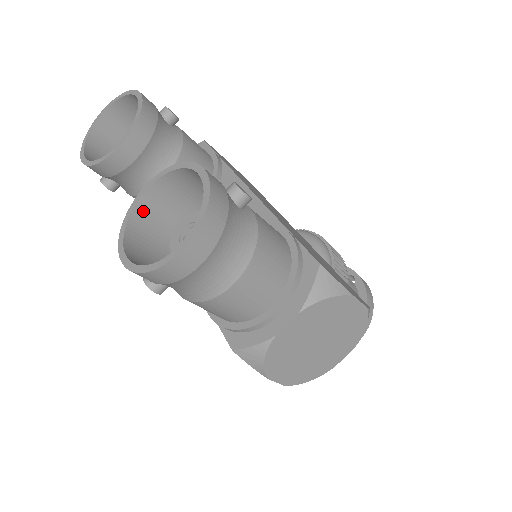
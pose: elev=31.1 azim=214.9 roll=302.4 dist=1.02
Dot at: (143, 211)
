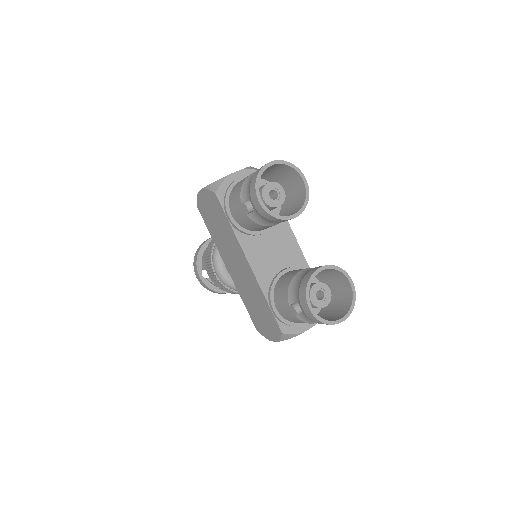
Dot at: (311, 278)
